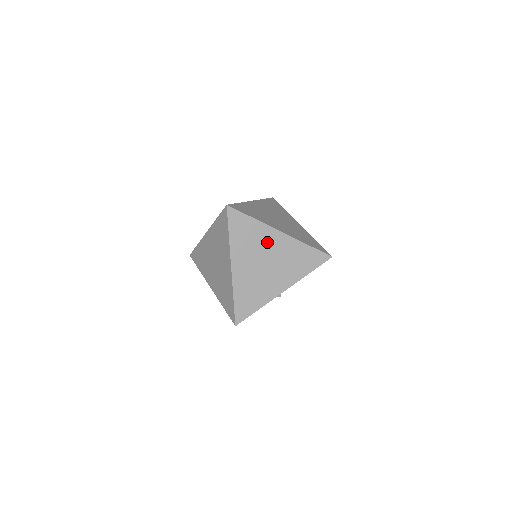
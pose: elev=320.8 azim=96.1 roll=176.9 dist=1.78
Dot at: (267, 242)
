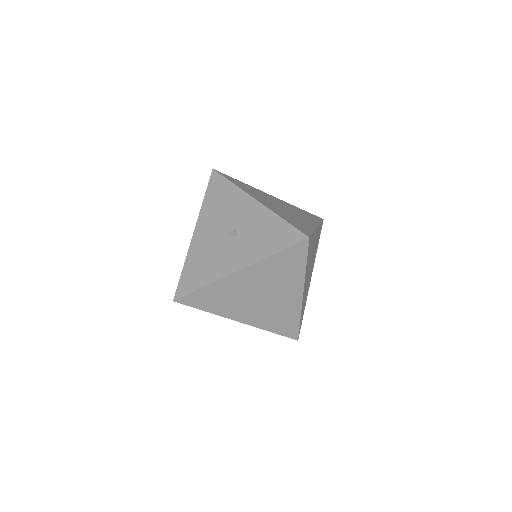
Dot at: occluded
